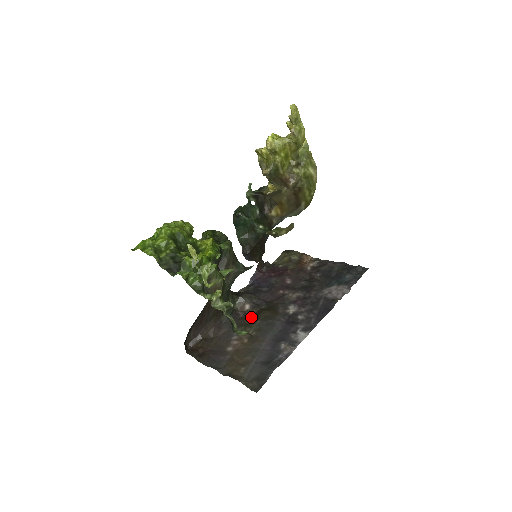
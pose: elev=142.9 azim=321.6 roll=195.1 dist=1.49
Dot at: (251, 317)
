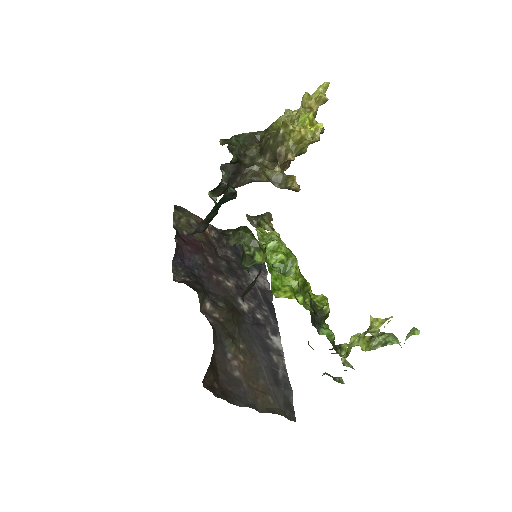
Dot at: (223, 322)
